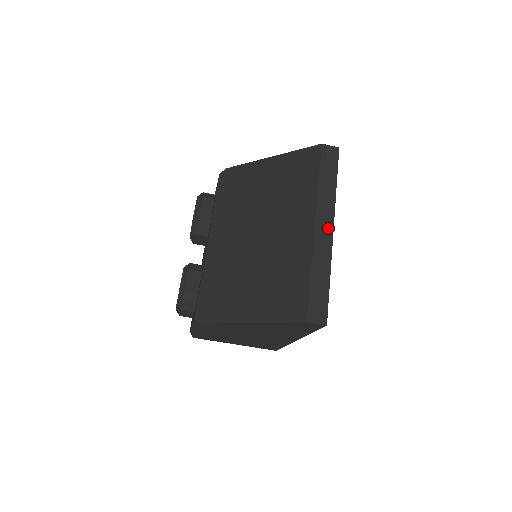
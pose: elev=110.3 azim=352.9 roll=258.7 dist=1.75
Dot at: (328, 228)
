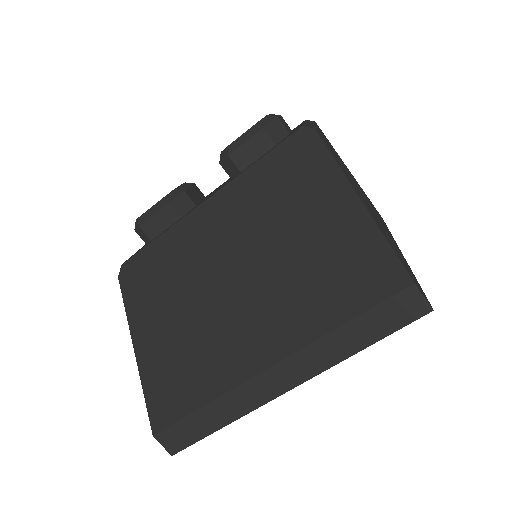
Dot at: (284, 384)
